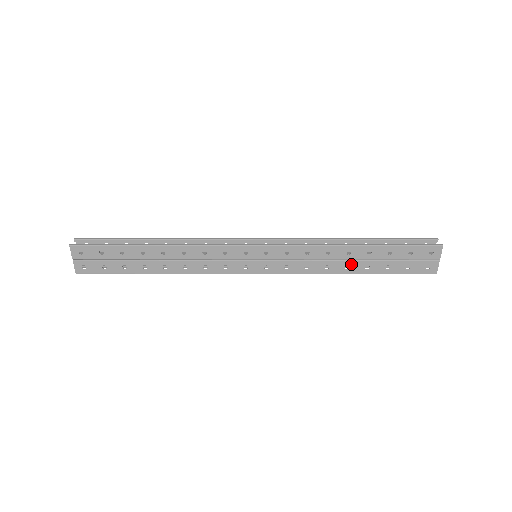
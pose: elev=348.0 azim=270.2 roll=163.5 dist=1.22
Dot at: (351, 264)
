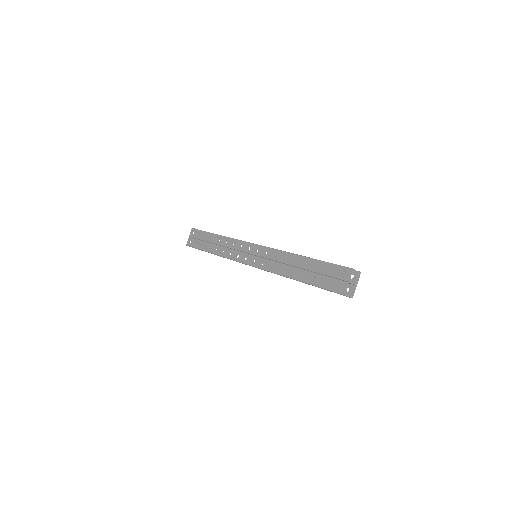
Dot at: (296, 271)
